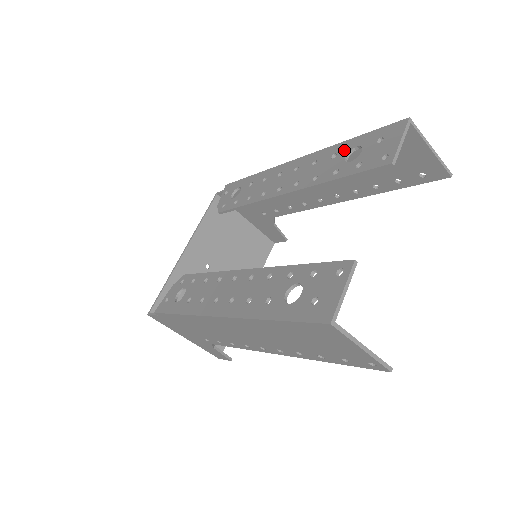
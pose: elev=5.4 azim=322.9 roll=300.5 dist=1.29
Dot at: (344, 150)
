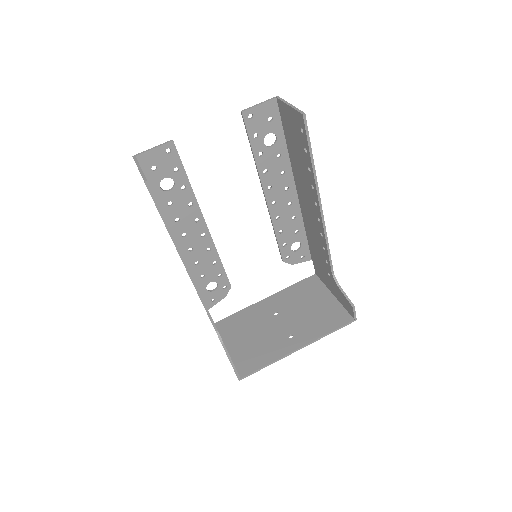
Dot at: (278, 146)
